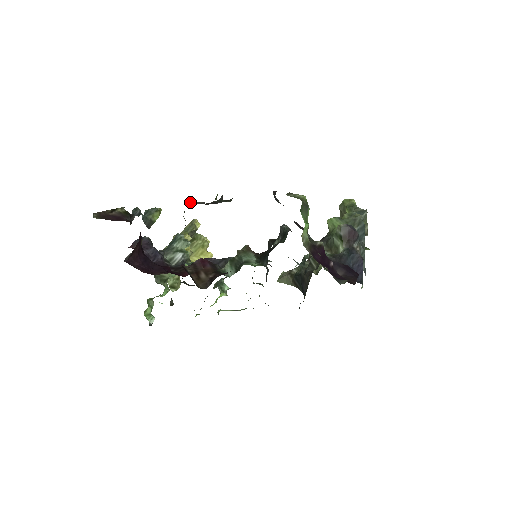
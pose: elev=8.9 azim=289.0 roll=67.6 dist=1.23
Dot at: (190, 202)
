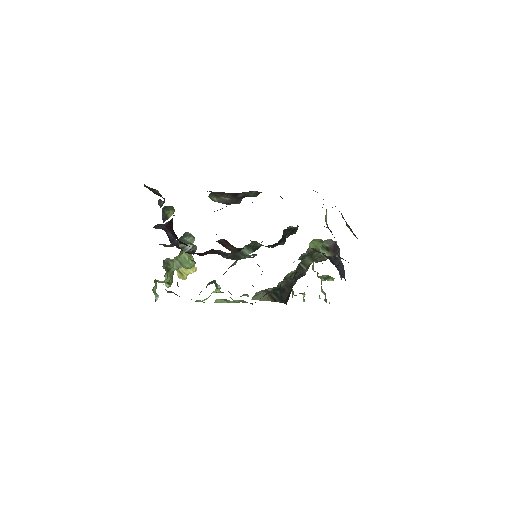
Dot at: (216, 197)
